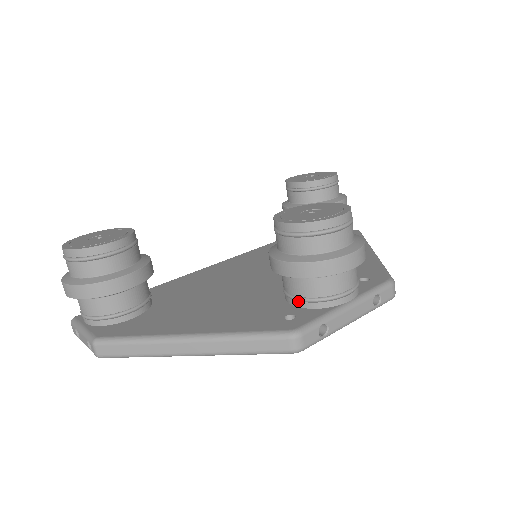
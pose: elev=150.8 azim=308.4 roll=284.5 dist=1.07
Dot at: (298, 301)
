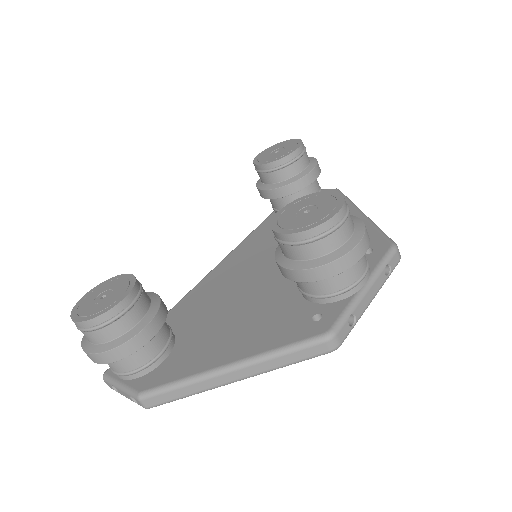
Dot at: (319, 299)
